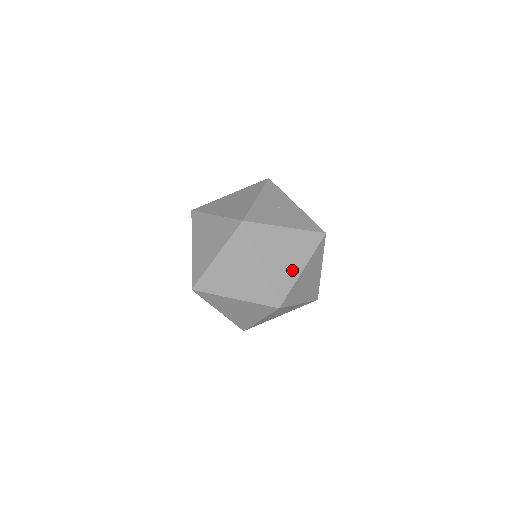
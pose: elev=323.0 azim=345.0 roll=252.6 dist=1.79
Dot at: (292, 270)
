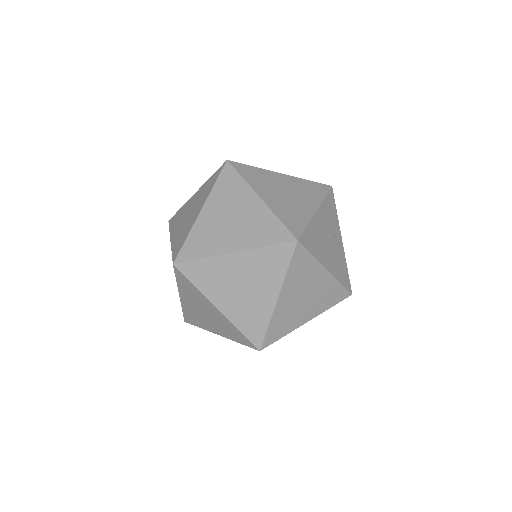
Dot at: (299, 317)
